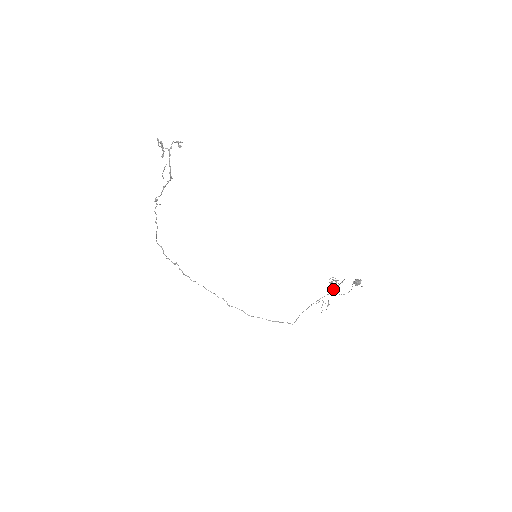
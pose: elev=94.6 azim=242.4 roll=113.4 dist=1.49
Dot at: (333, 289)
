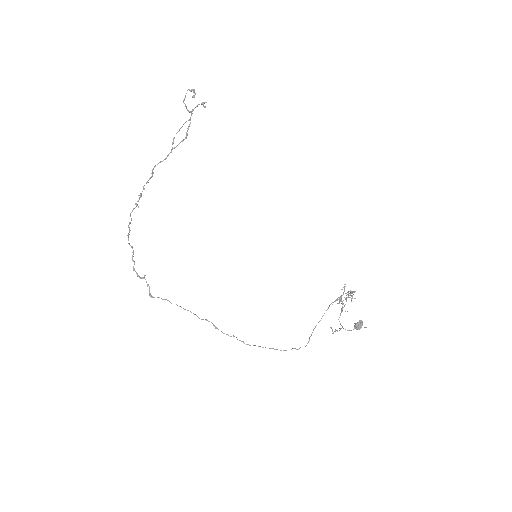
Dot at: (335, 330)
